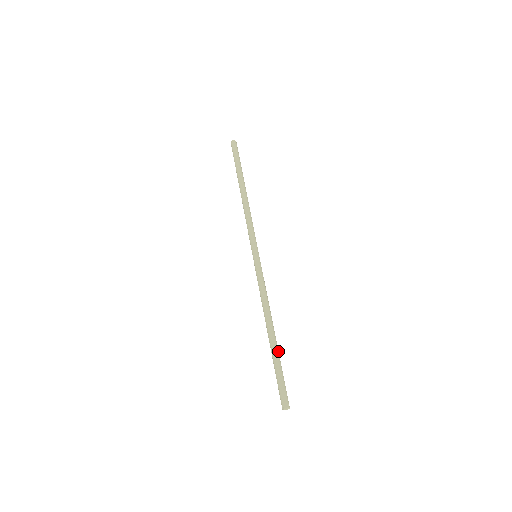
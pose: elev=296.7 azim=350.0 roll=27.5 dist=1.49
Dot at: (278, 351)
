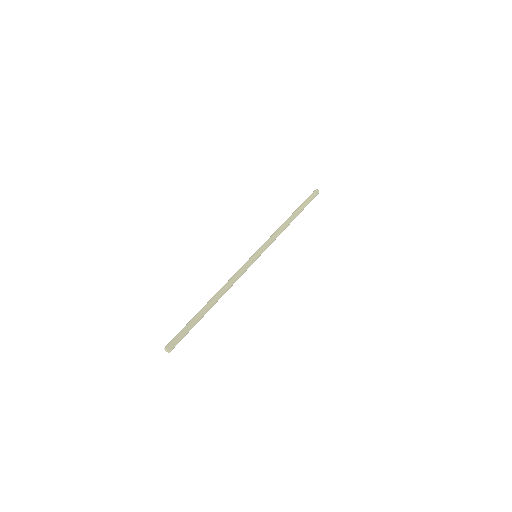
Dot at: occluded
